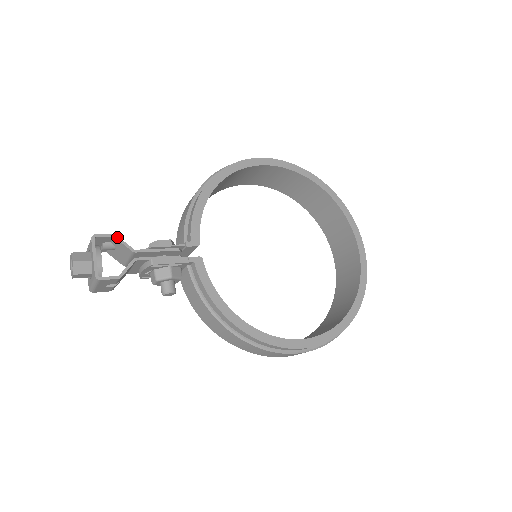
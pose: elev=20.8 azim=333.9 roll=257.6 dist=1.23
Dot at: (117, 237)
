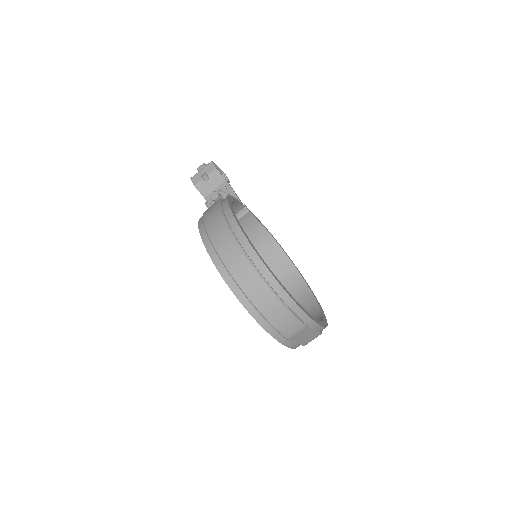
Dot at: (229, 181)
